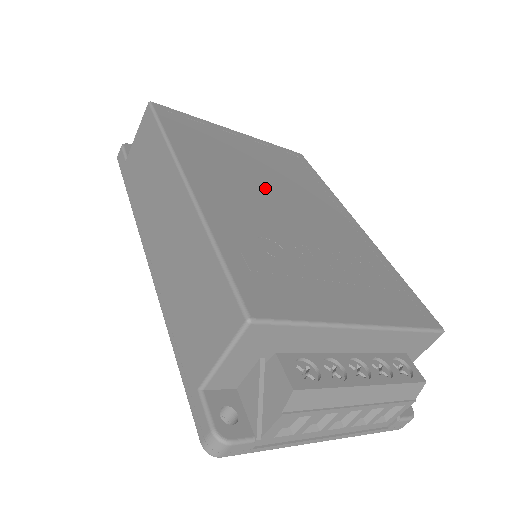
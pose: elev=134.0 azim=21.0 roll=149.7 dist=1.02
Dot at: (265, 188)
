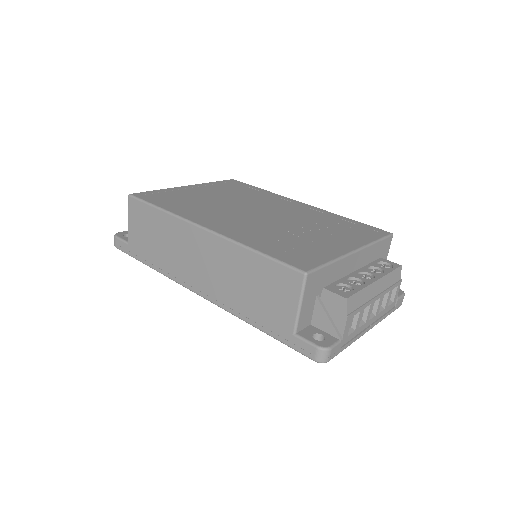
Dot at: (240, 209)
